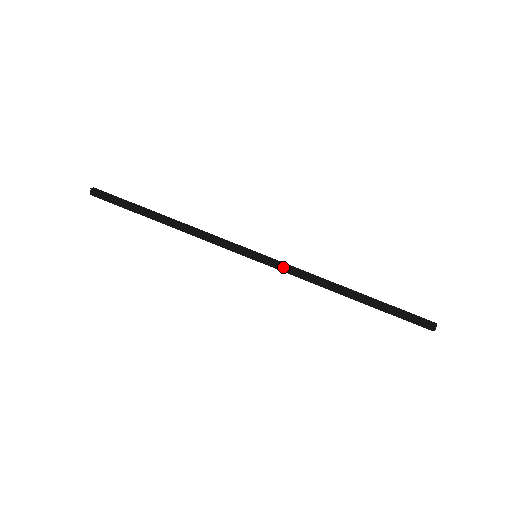
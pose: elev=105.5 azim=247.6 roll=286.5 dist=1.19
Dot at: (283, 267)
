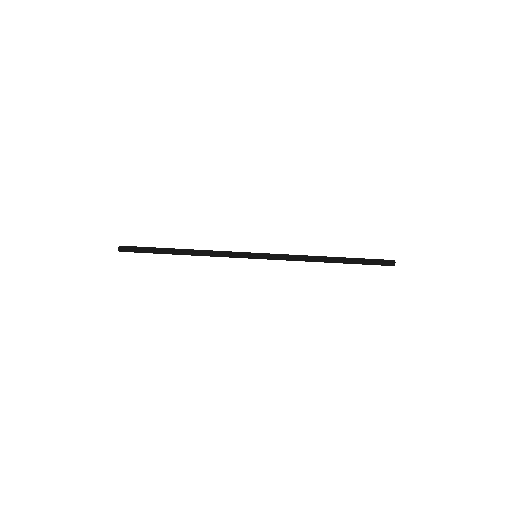
Dot at: (278, 257)
